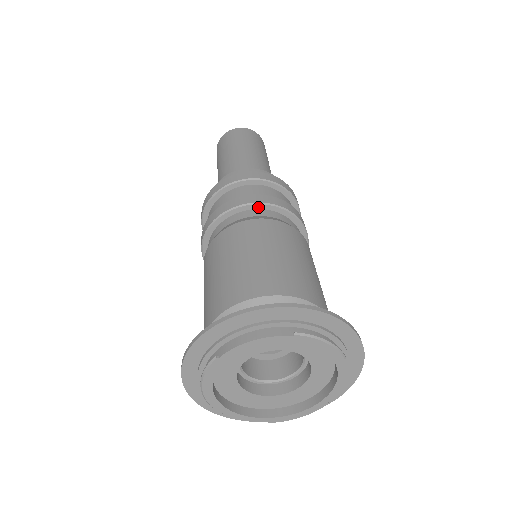
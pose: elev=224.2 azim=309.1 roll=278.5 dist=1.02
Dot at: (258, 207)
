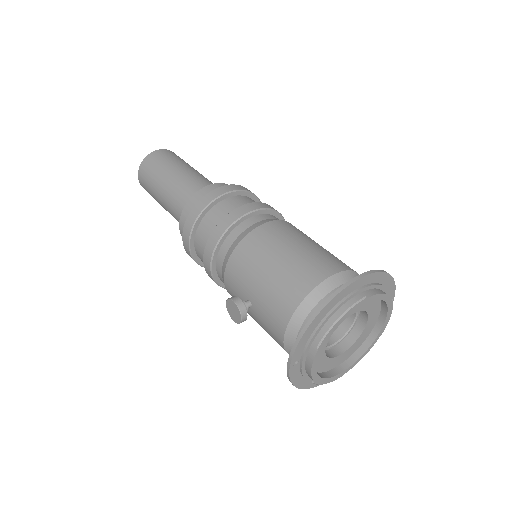
Dot at: (280, 219)
